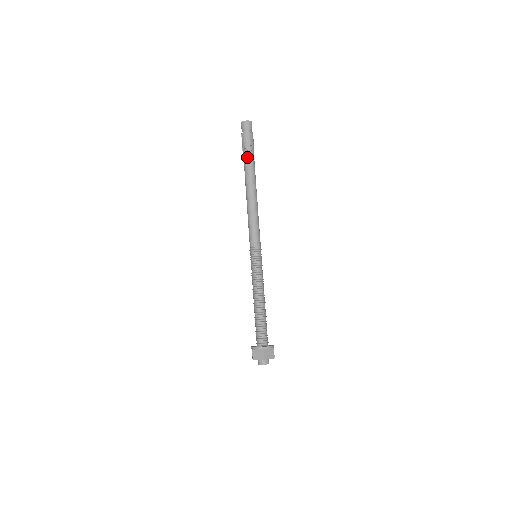
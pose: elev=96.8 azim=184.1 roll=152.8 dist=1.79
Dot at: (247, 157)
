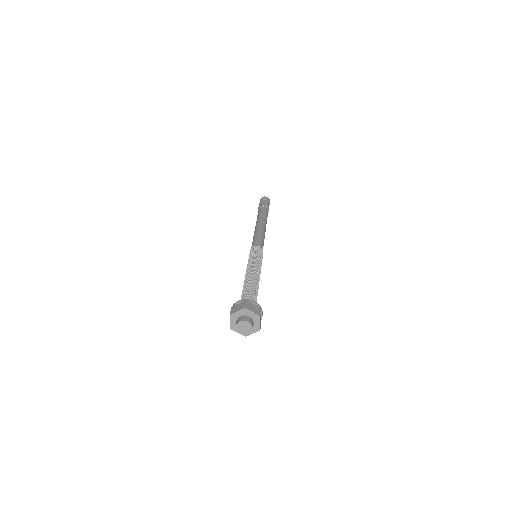
Dot at: (266, 210)
